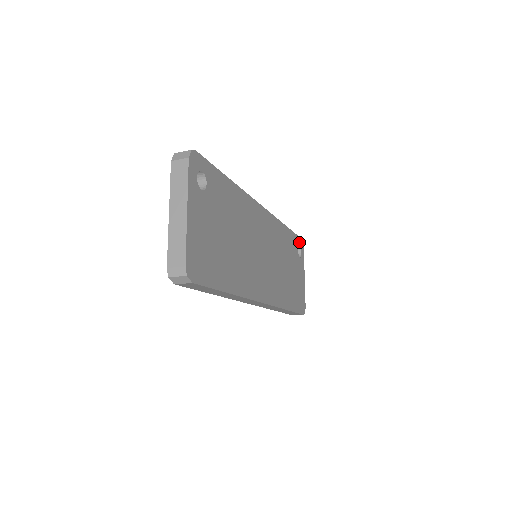
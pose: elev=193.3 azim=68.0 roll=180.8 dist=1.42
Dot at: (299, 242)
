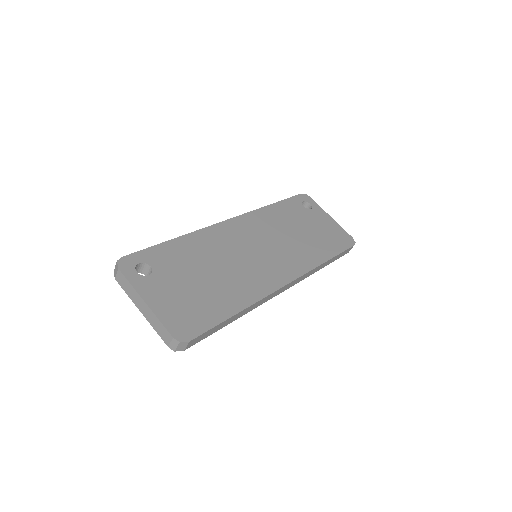
Dot at: (300, 199)
